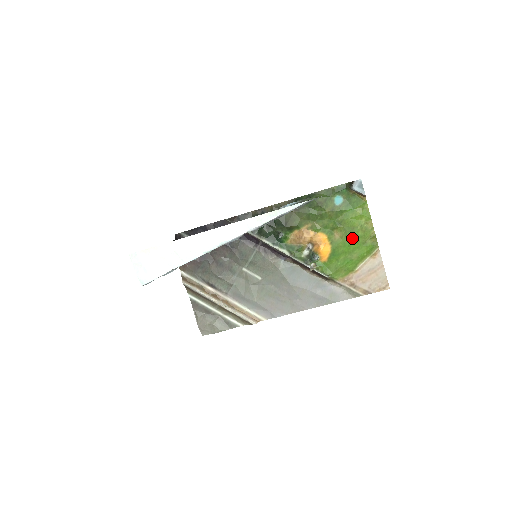
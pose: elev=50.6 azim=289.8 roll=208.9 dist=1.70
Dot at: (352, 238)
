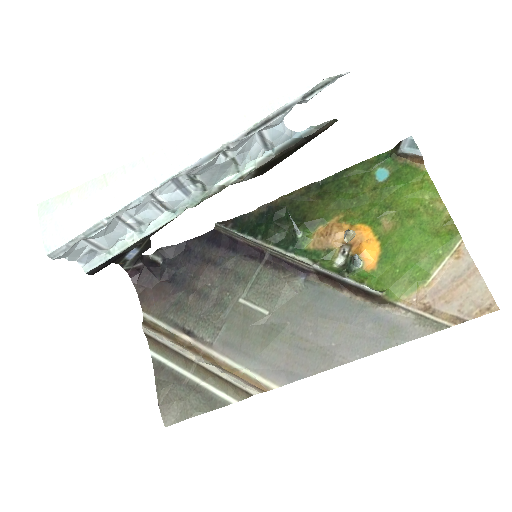
Dot at: (413, 226)
